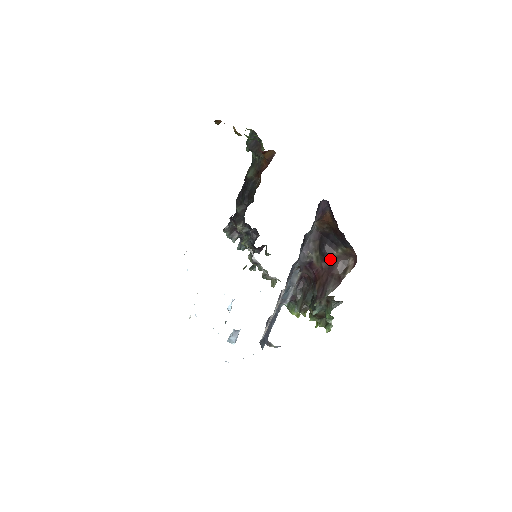
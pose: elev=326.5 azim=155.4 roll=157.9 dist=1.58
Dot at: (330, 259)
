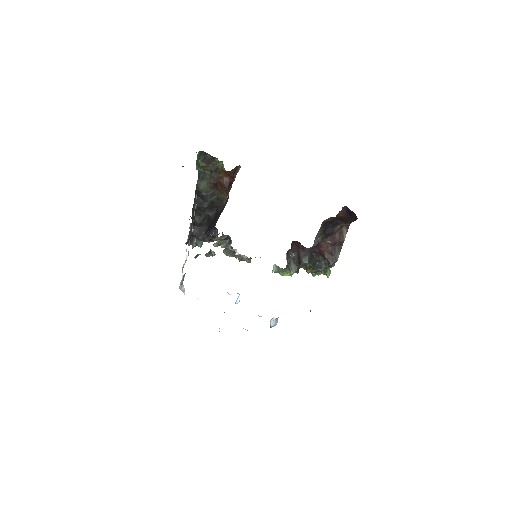
Dot at: (331, 235)
